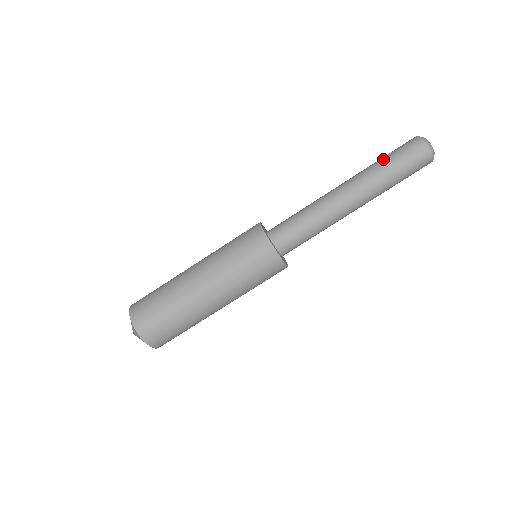
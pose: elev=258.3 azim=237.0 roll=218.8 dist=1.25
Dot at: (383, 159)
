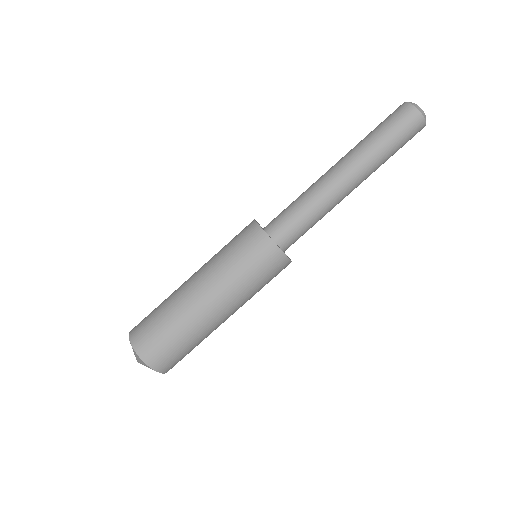
Dot at: (382, 137)
